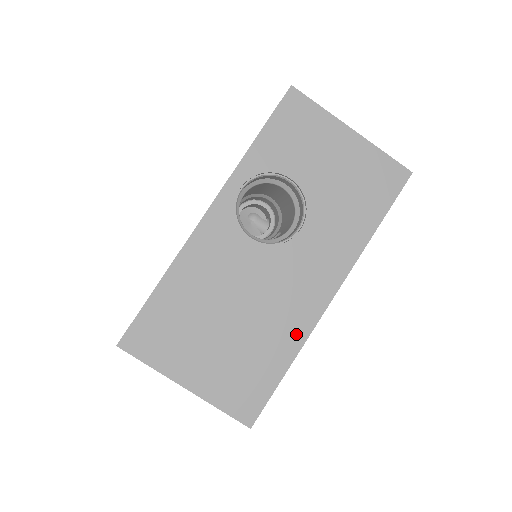
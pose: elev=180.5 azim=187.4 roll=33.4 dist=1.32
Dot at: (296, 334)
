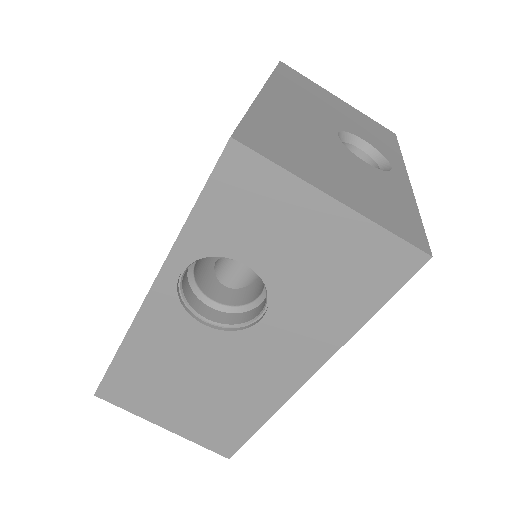
Dot at: (266, 405)
